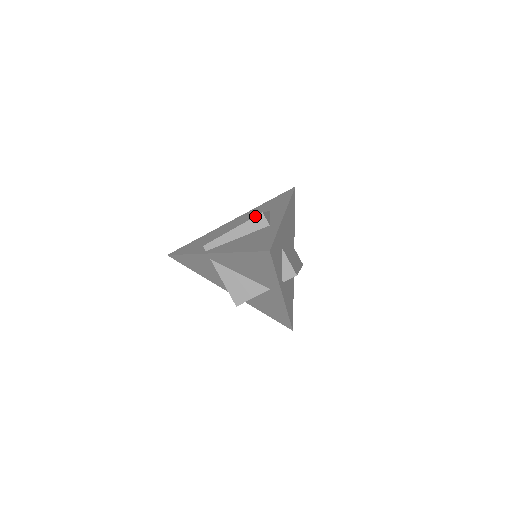
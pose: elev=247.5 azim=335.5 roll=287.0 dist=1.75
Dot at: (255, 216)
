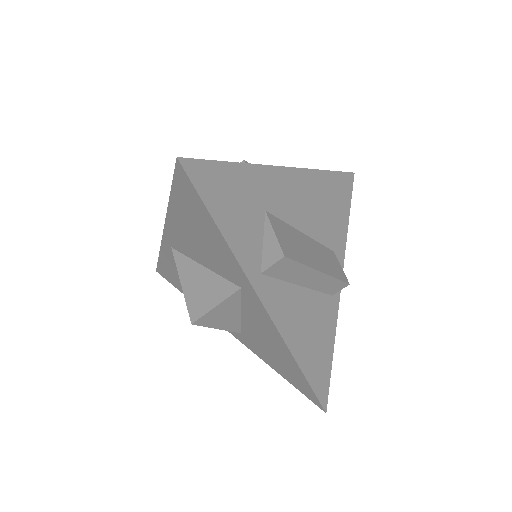
Dot at: occluded
